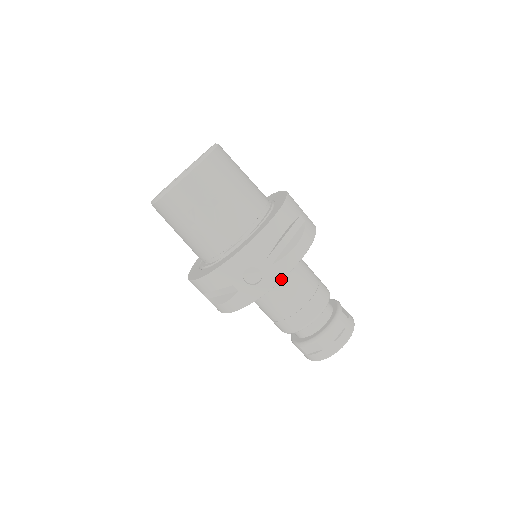
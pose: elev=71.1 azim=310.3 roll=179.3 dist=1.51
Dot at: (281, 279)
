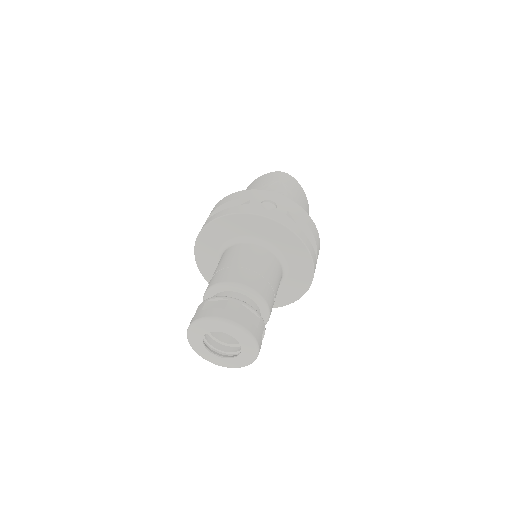
Dot at: (281, 223)
